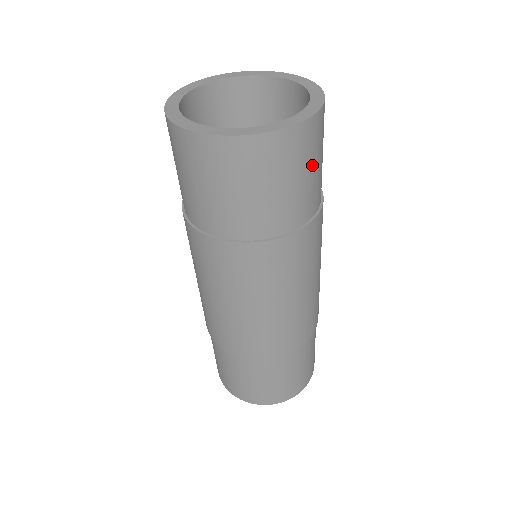
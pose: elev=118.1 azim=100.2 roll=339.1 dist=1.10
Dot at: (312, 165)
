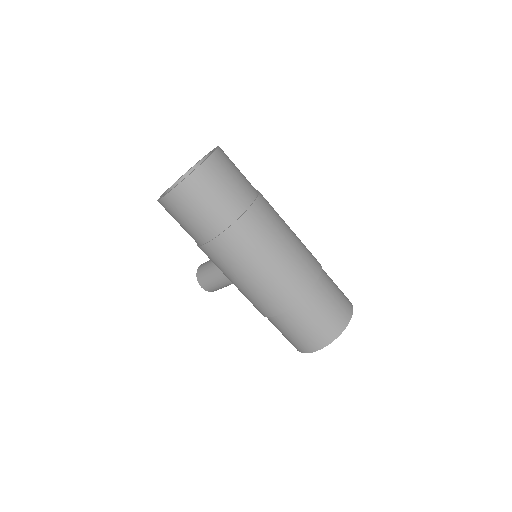
Dot at: occluded
